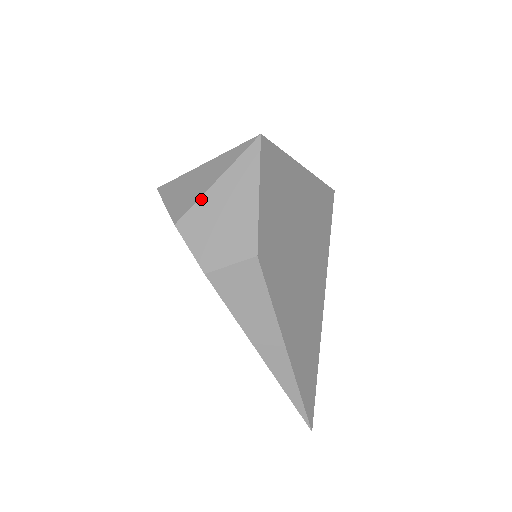
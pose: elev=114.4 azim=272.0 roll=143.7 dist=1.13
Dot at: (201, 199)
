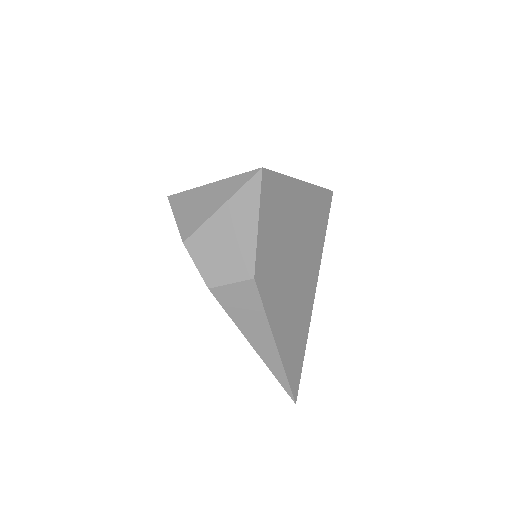
Dot at: (207, 222)
